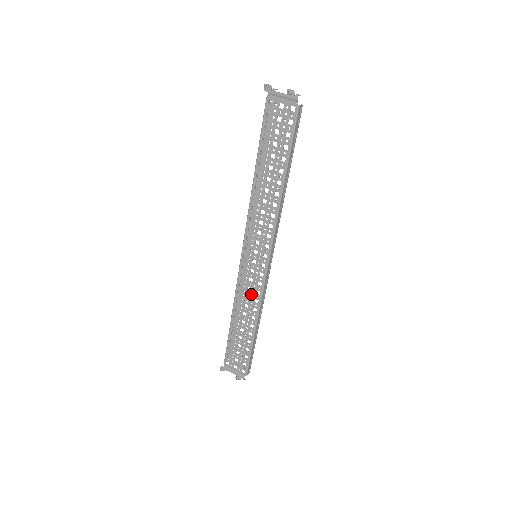
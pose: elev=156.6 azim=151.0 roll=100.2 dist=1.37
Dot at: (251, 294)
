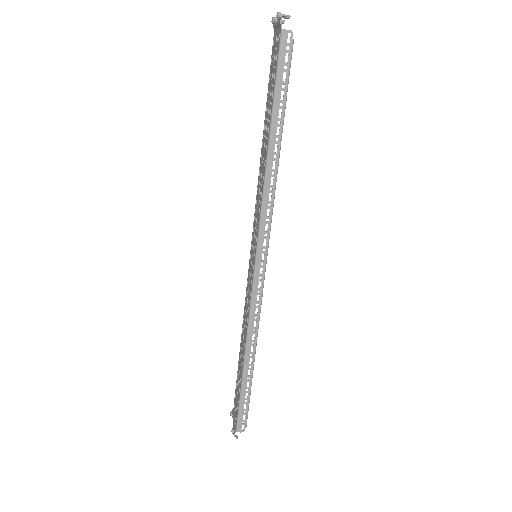
Dot at: (247, 309)
